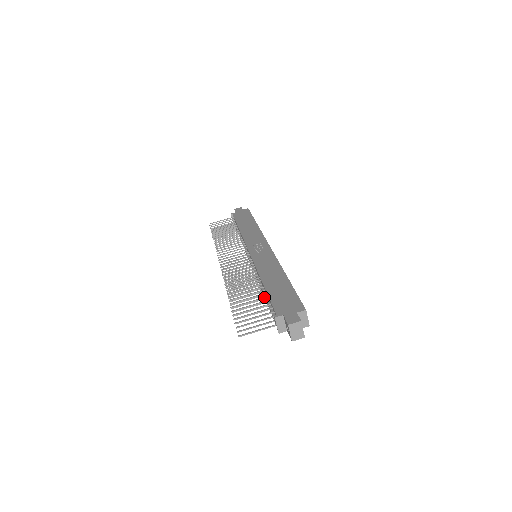
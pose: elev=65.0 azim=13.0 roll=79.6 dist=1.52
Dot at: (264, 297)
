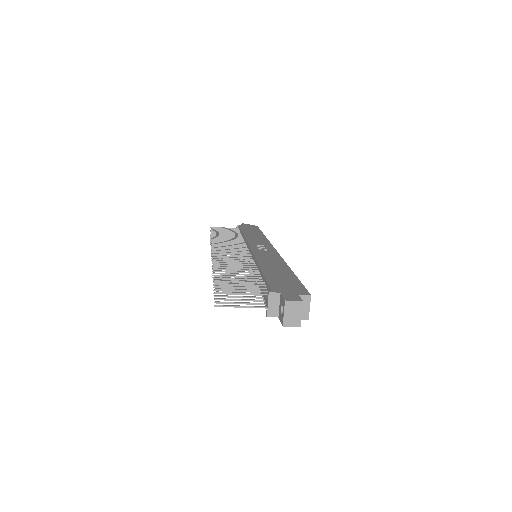
Dot at: (259, 279)
